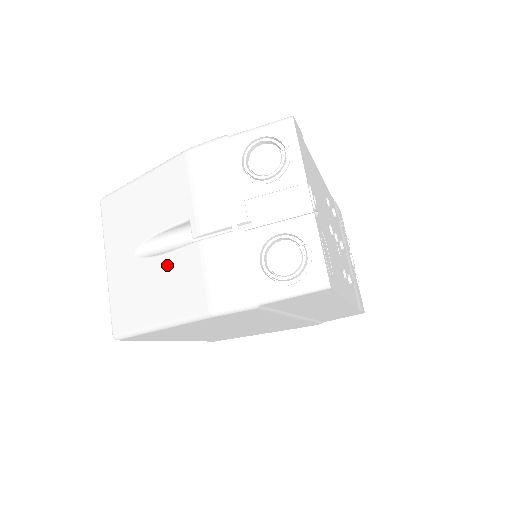
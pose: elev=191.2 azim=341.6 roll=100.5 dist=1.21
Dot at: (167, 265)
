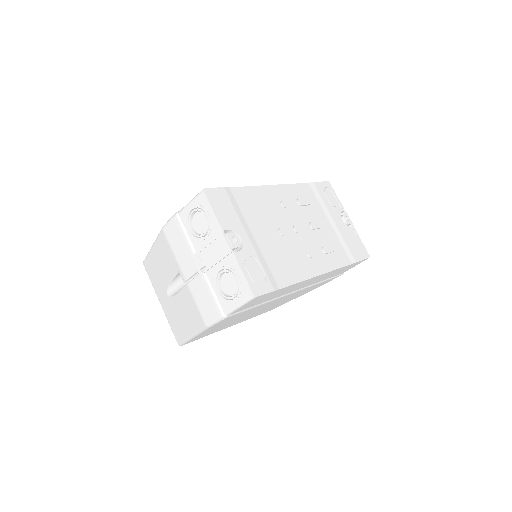
Dot at: (181, 300)
